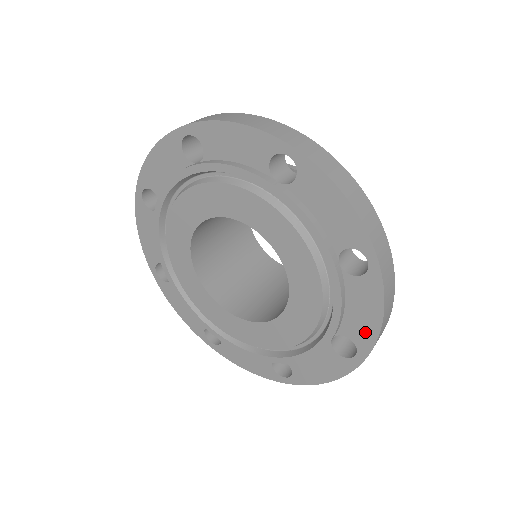
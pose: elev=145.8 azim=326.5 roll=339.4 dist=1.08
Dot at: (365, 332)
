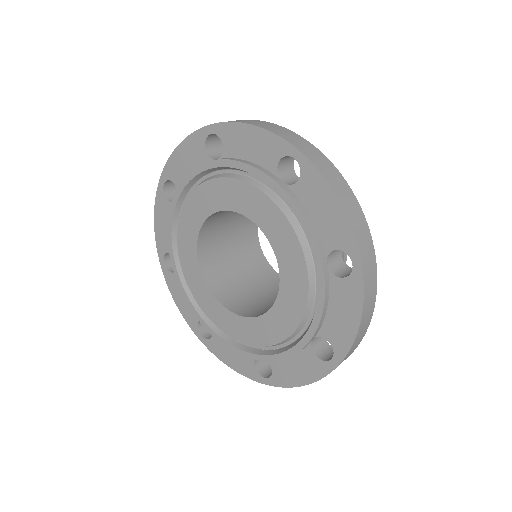
Dot at: (339, 228)
